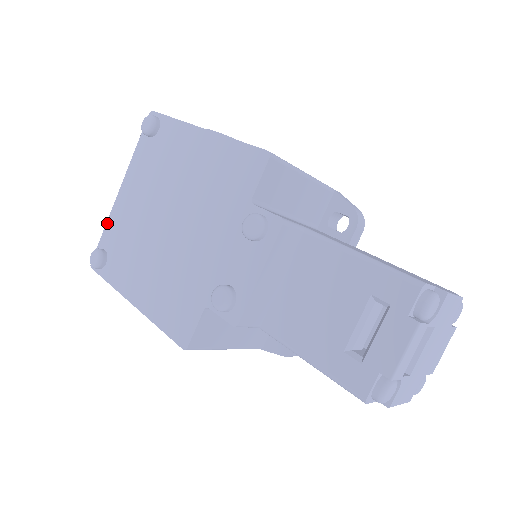
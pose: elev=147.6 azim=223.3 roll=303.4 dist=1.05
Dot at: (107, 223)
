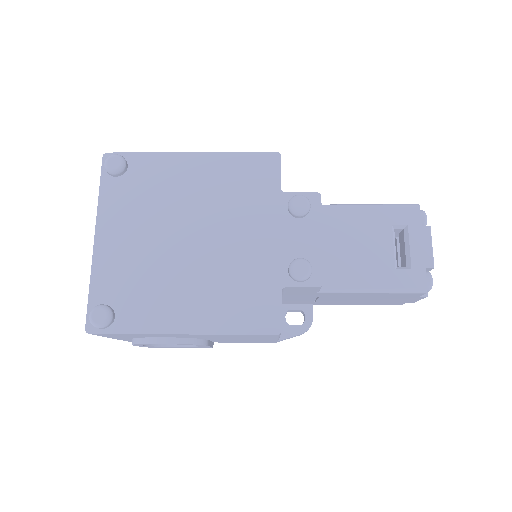
Dot at: (92, 277)
